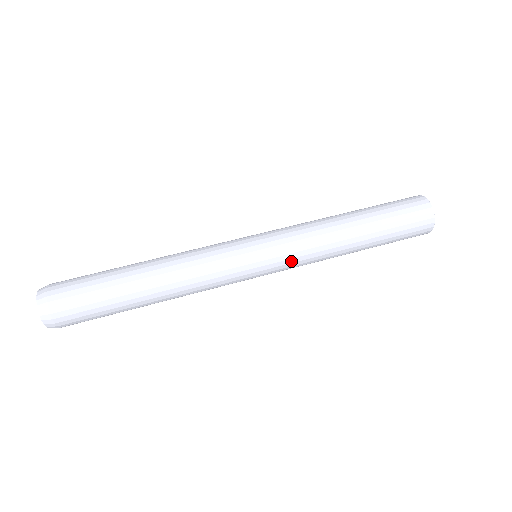
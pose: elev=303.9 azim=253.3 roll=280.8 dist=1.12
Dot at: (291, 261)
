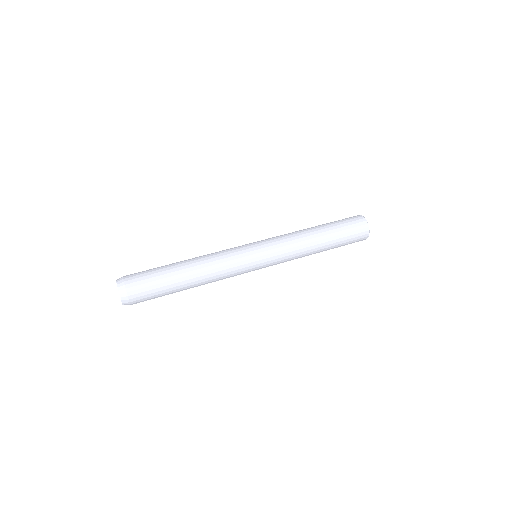
Dot at: (278, 250)
